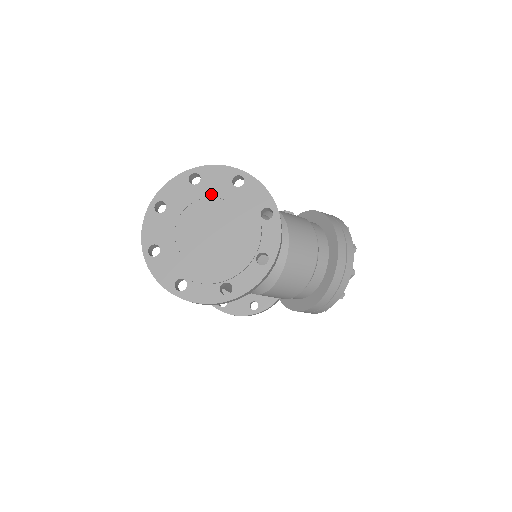
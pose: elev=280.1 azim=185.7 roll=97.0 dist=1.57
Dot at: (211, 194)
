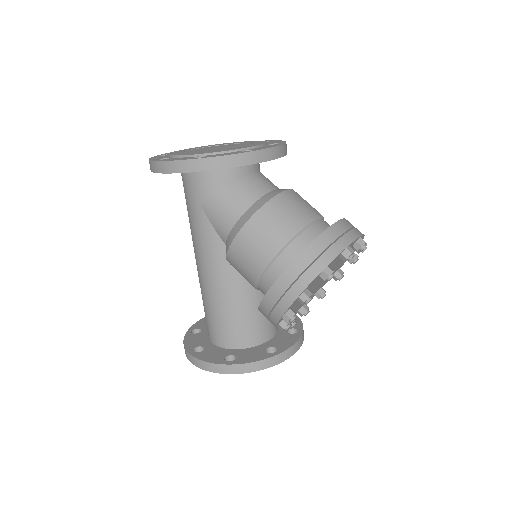
Dot at: (237, 143)
